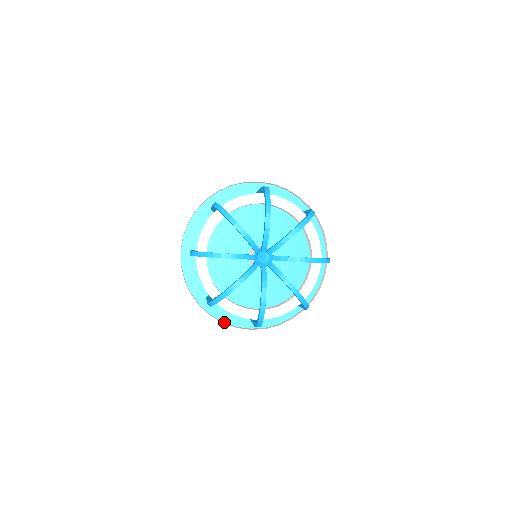
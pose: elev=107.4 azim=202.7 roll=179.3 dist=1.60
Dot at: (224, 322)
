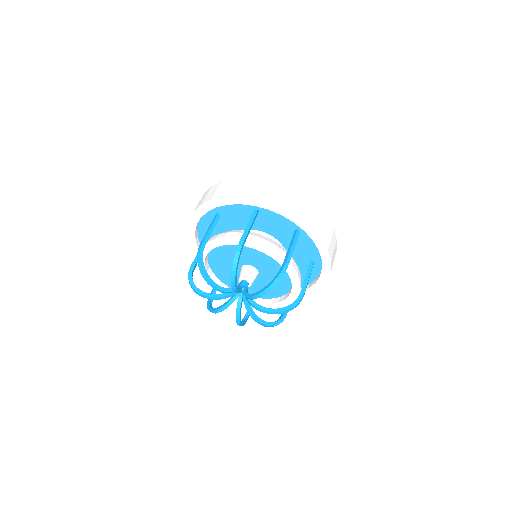
Dot at: occluded
